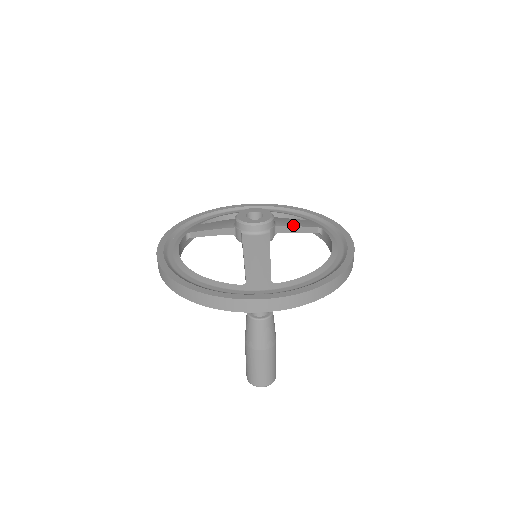
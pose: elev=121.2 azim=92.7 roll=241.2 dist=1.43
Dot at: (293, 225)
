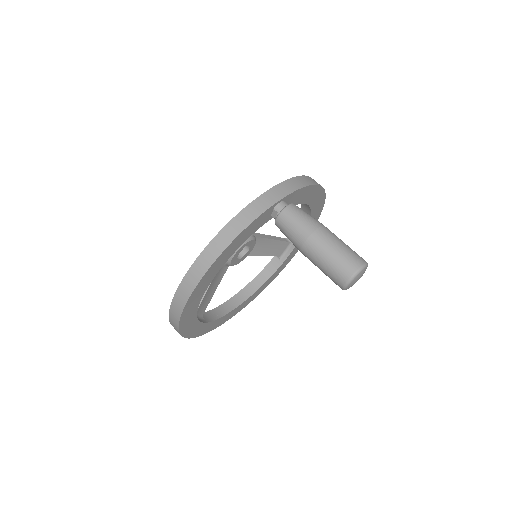
Dot at: (263, 235)
